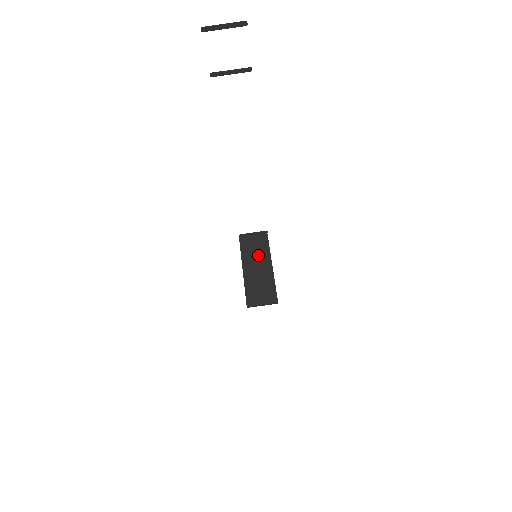
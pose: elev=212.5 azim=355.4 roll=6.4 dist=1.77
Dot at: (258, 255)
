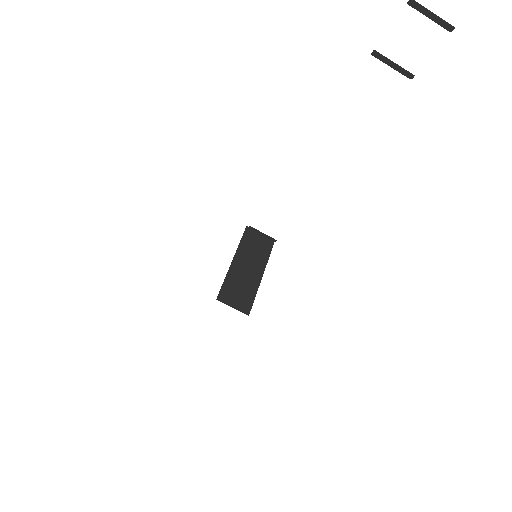
Dot at: (255, 256)
